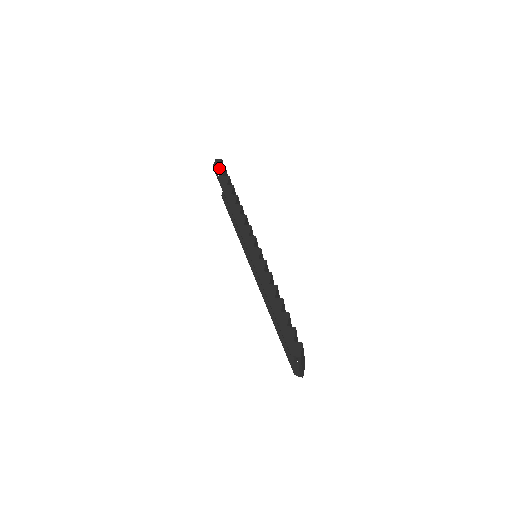
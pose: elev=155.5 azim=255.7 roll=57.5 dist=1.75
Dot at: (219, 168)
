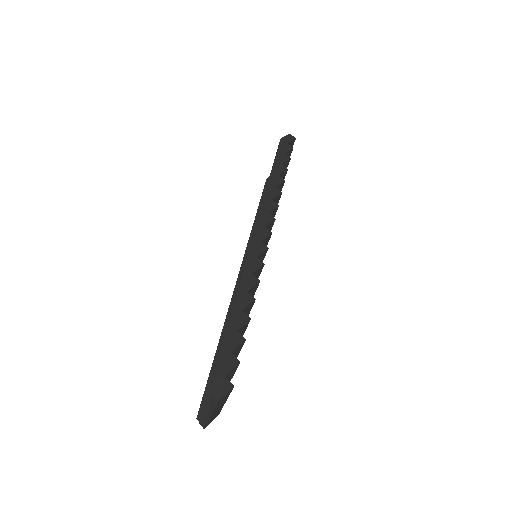
Dot at: (286, 144)
